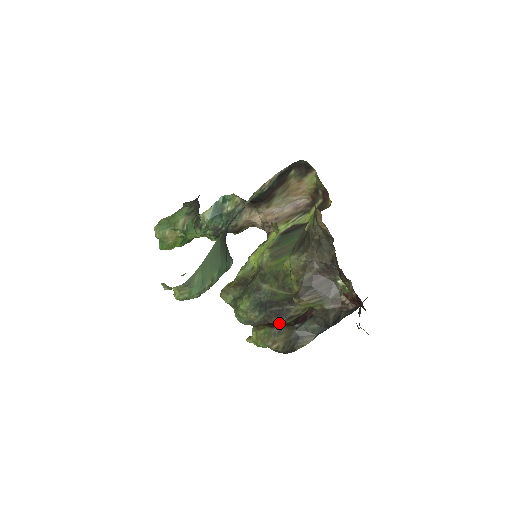
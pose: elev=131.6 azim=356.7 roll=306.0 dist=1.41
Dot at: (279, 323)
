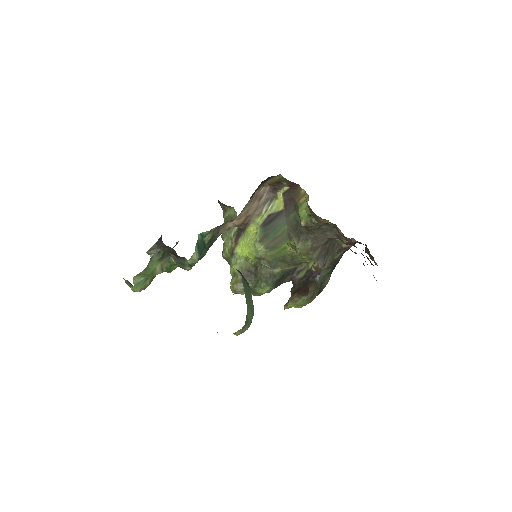
Dot at: (306, 287)
